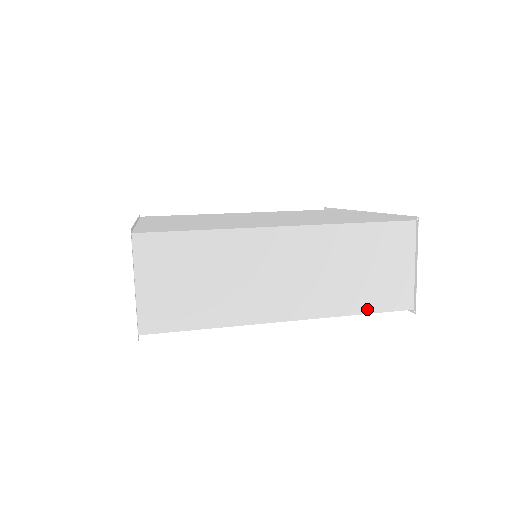
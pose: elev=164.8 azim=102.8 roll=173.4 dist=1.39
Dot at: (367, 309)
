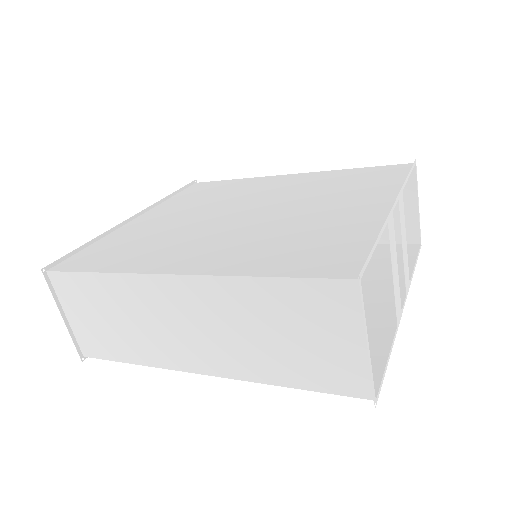
Dot at: (301, 384)
